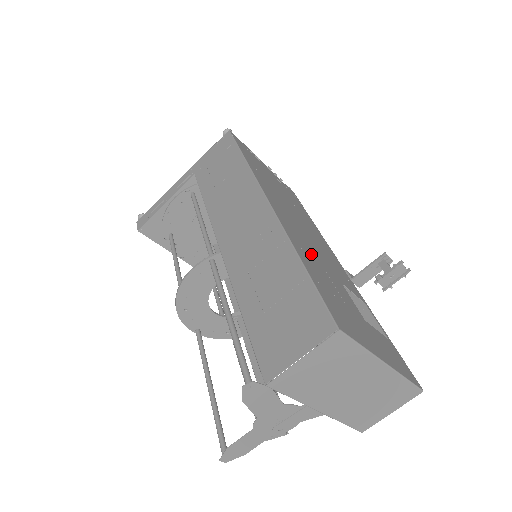
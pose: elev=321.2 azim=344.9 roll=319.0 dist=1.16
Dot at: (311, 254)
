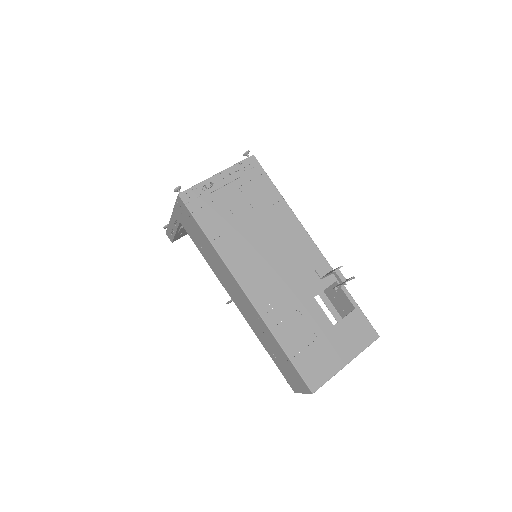
Dot at: (287, 310)
